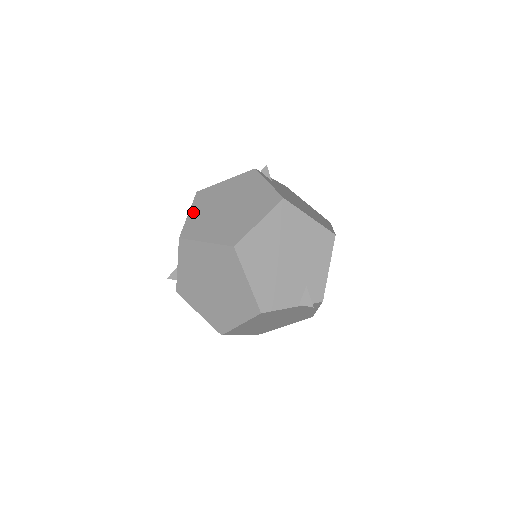
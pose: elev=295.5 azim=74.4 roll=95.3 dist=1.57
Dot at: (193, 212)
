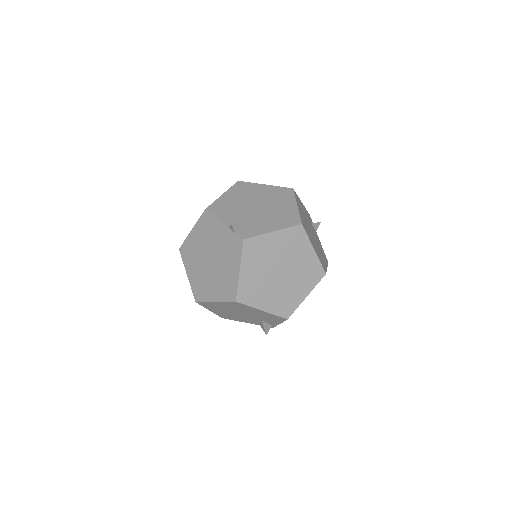
Dot at: occluded
